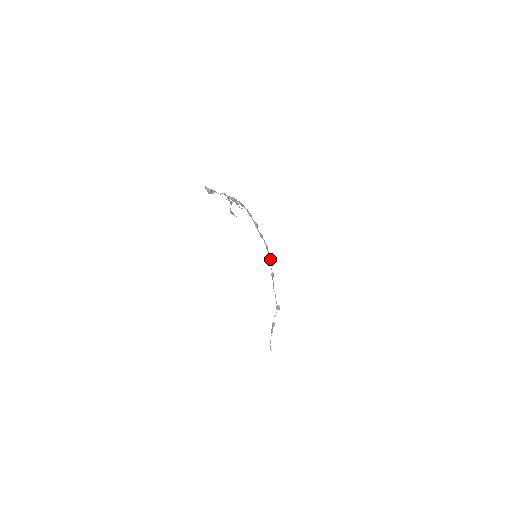
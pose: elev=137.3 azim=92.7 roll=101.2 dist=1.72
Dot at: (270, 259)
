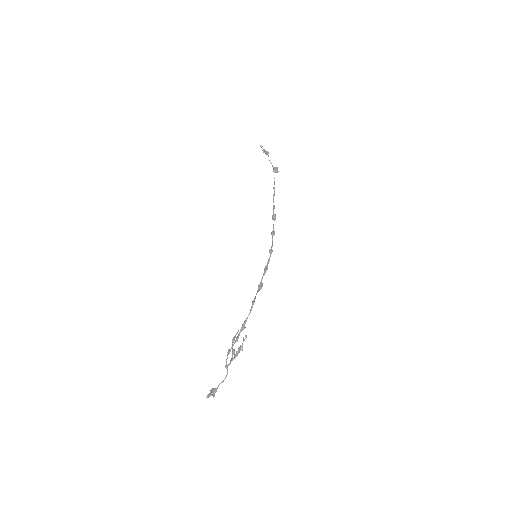
Dot at: occluded
